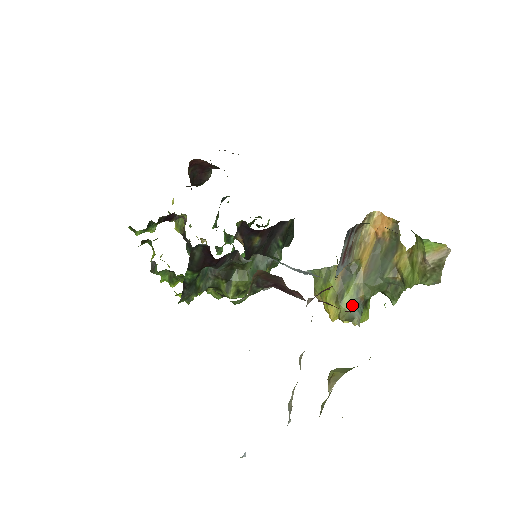
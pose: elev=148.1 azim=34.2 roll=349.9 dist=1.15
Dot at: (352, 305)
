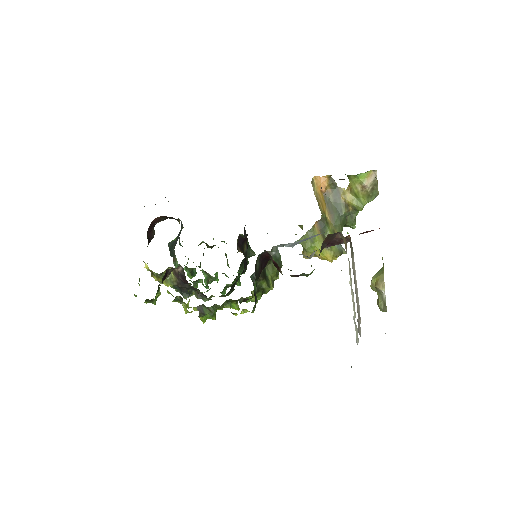
Dot at: occluded
